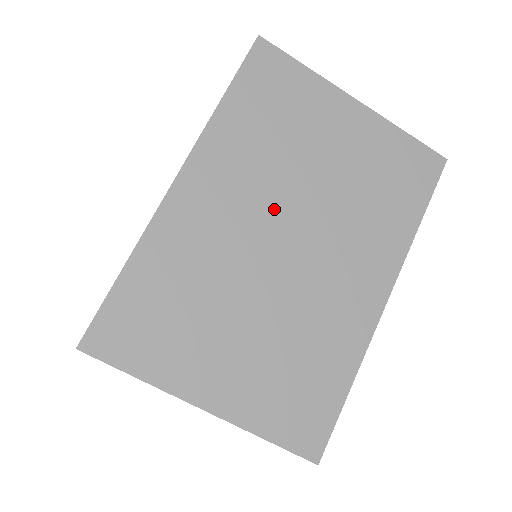
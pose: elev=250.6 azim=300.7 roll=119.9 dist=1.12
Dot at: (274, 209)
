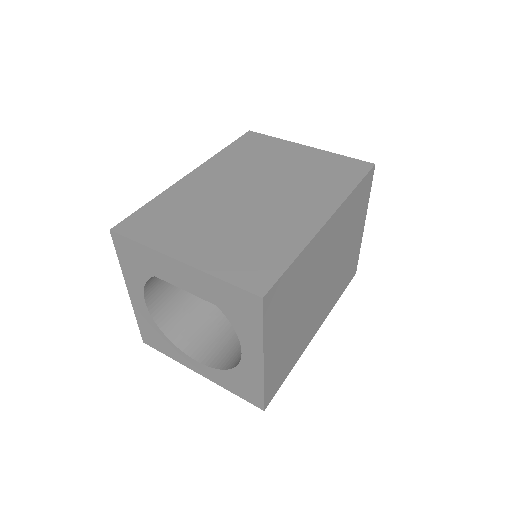
Dot at: (330, 262)
